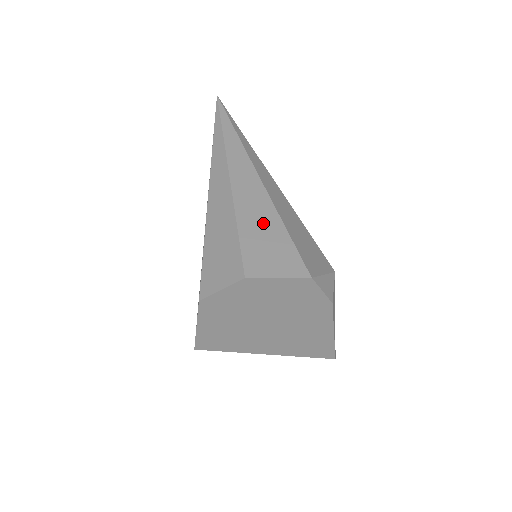
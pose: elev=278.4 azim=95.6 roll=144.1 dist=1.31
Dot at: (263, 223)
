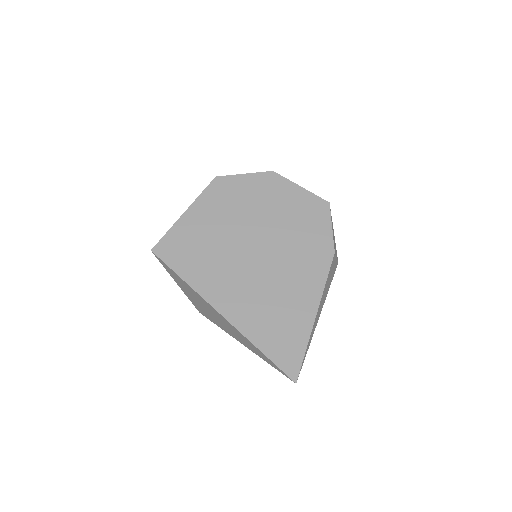
Dot at: occluded
